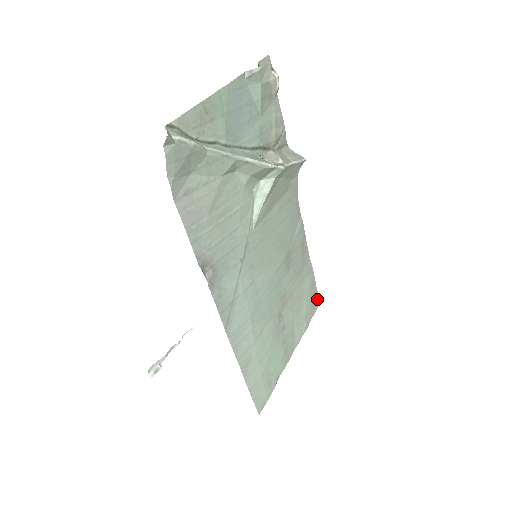
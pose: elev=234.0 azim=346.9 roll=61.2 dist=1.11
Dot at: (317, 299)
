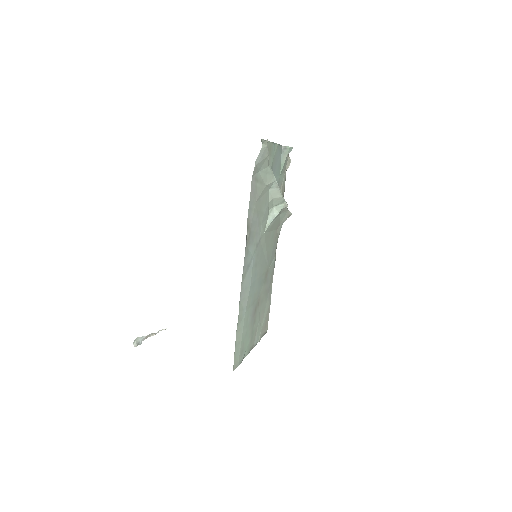
Dot at: (267, 326)
